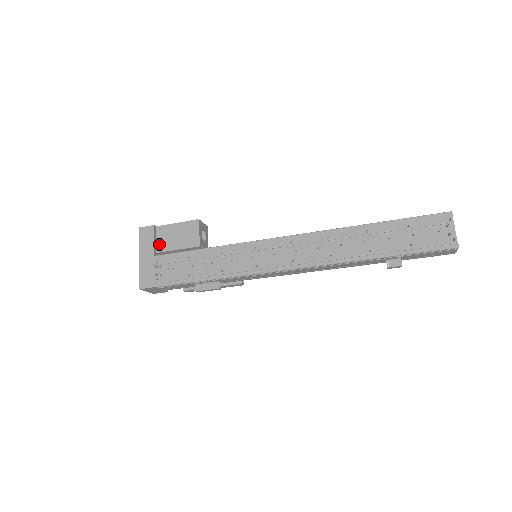
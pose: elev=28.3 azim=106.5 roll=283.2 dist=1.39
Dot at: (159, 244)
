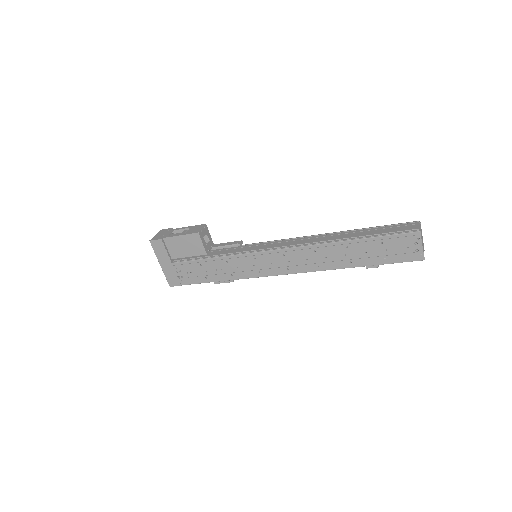
Dot at: (172, 252)
